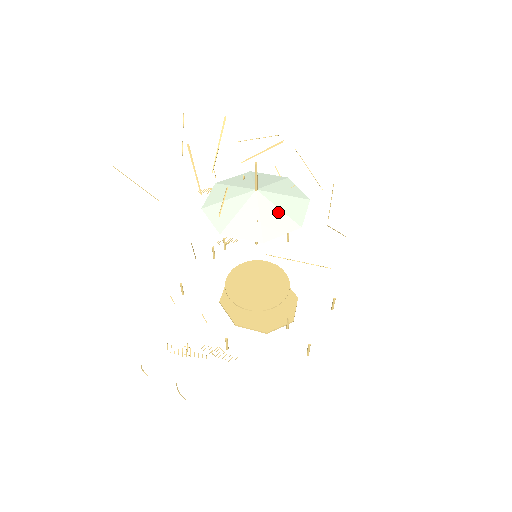
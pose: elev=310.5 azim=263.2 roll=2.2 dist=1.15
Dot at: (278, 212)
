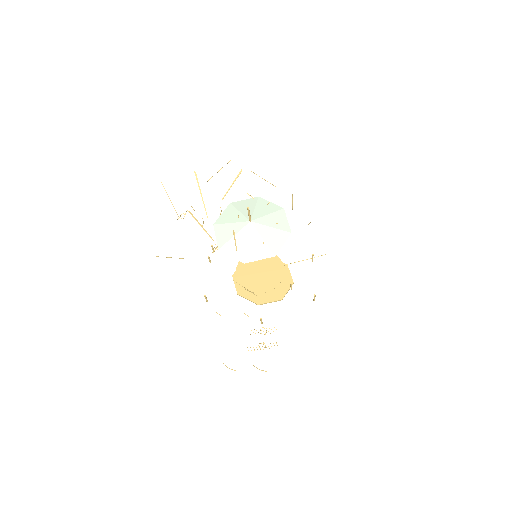
Dot at: (272, 230)
